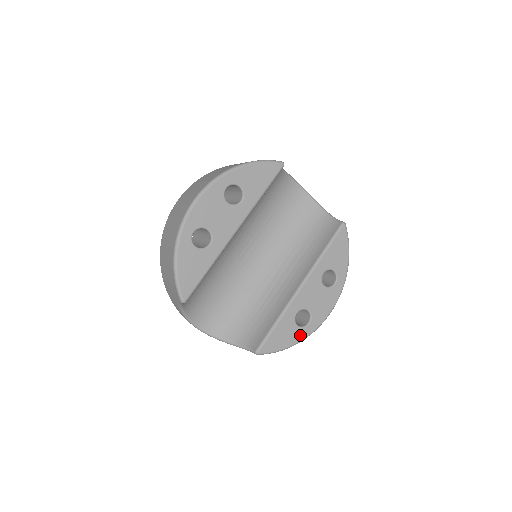
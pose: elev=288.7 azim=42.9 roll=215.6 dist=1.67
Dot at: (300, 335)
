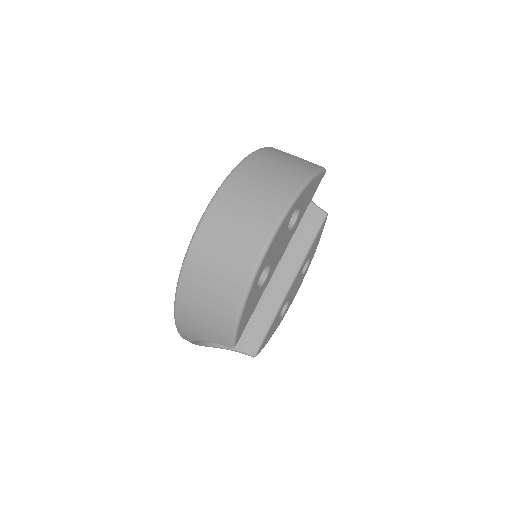
Dot at: (278, 324)
